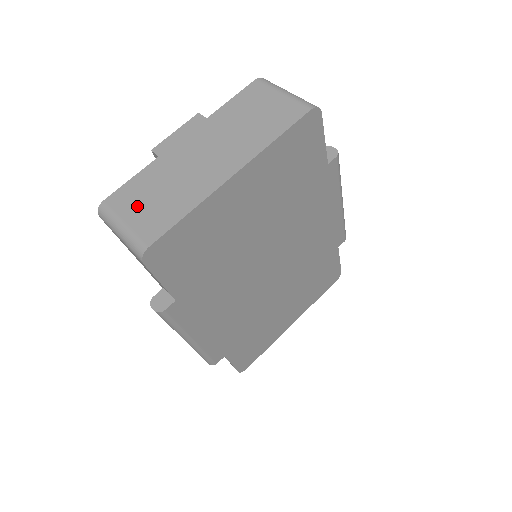
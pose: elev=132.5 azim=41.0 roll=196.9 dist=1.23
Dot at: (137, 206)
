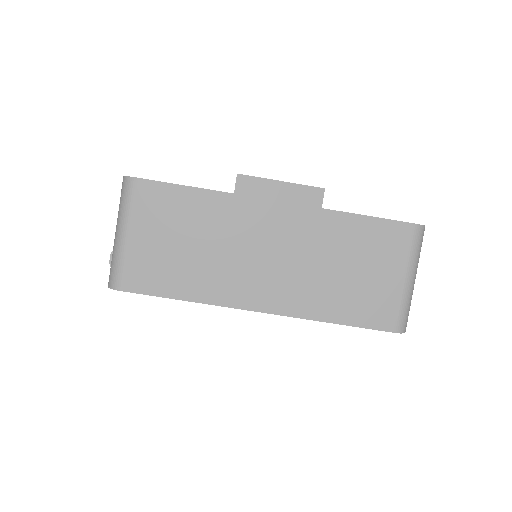
Dot at: (156, 230)
